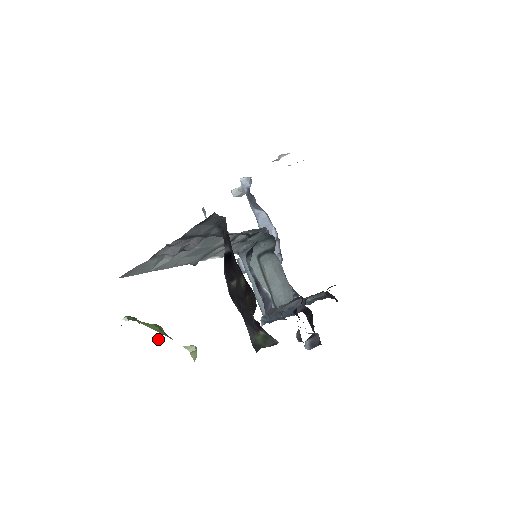
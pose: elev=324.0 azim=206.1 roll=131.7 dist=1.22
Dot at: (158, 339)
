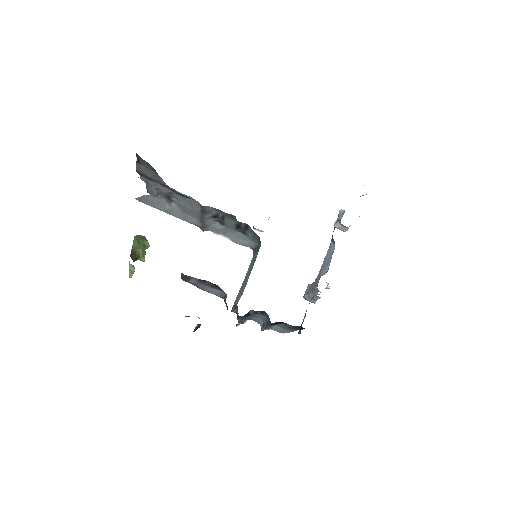
Dot at: (140, 259)
